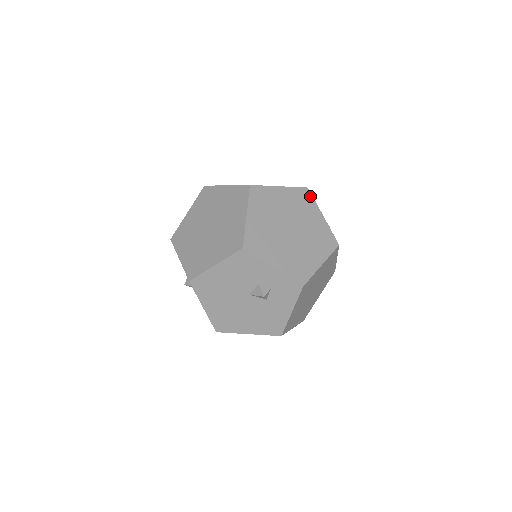
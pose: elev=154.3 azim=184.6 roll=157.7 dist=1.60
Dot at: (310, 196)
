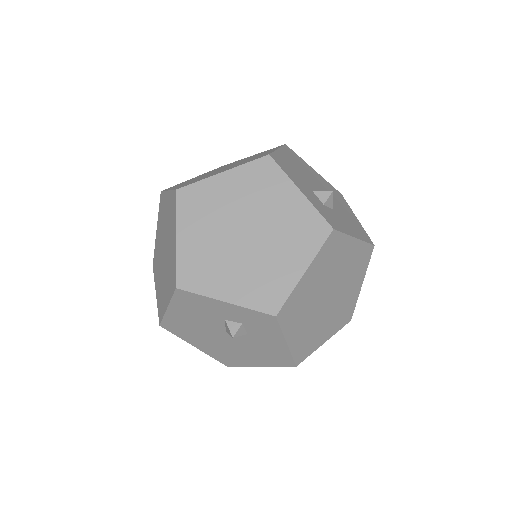
Dot at: (274, 167)
